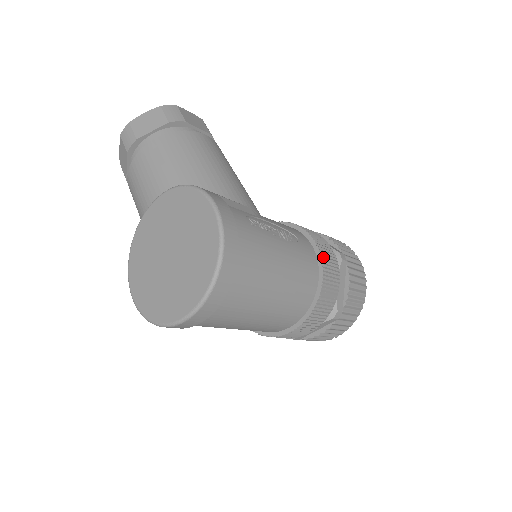
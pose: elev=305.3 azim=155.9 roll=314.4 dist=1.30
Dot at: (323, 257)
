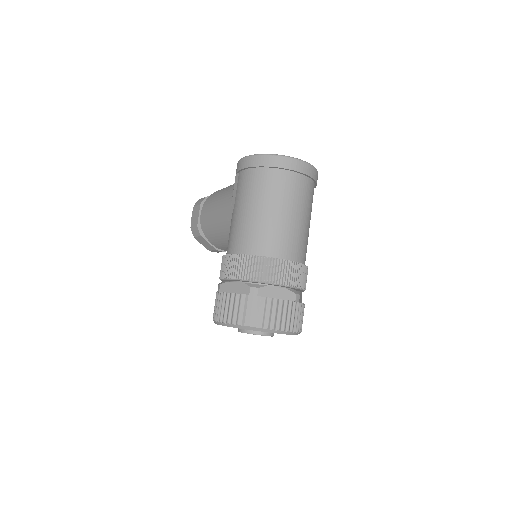
Dot at: occluded
